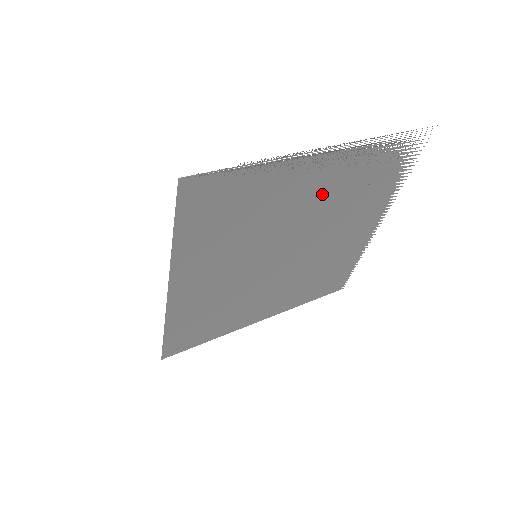
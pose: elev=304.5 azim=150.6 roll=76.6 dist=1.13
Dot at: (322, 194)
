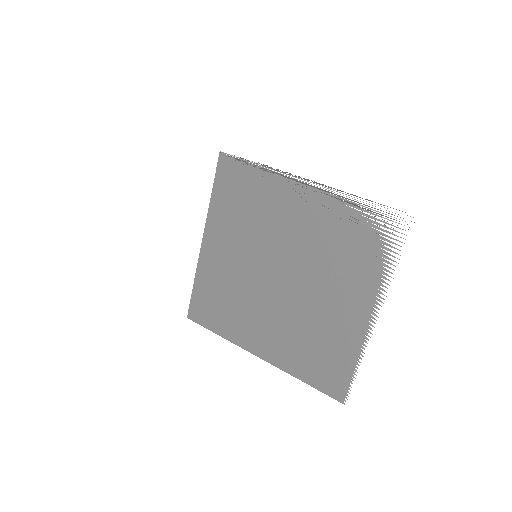
Dot at: (305, 225)
